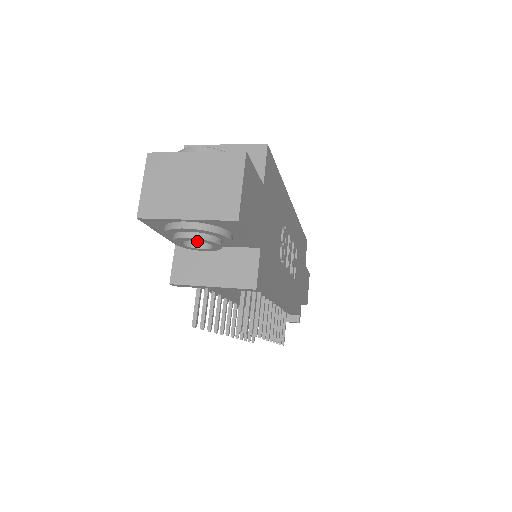
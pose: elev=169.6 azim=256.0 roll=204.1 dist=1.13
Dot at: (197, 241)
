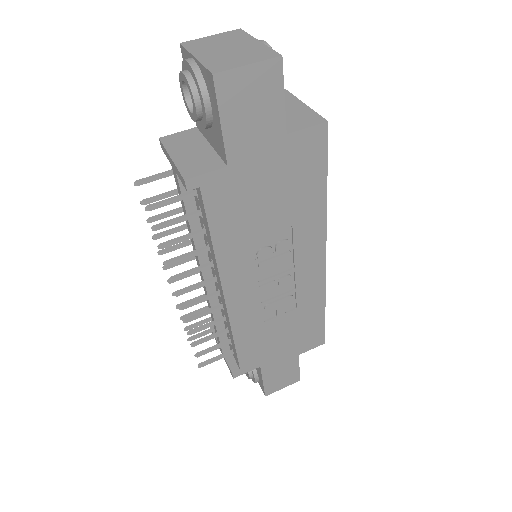
Dot at: occluded
